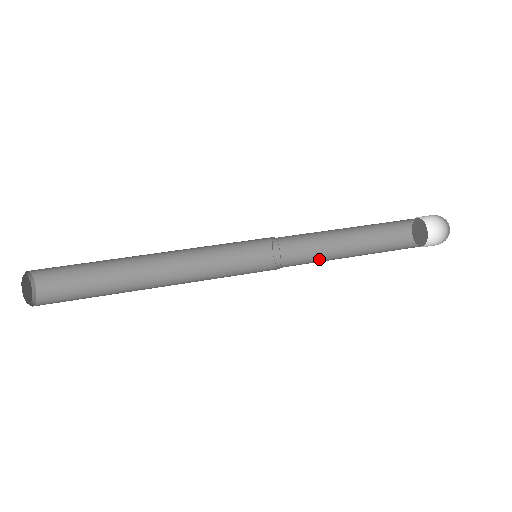
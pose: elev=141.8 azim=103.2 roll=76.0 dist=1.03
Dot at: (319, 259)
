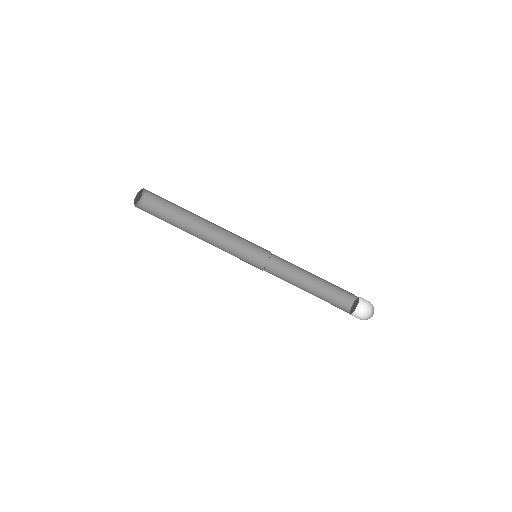
Dot at: (291, 276)
